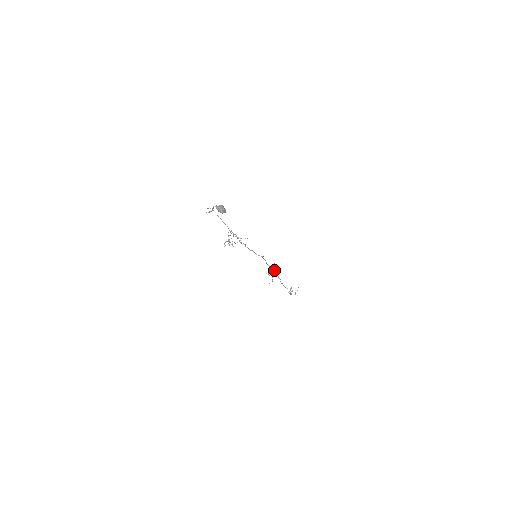
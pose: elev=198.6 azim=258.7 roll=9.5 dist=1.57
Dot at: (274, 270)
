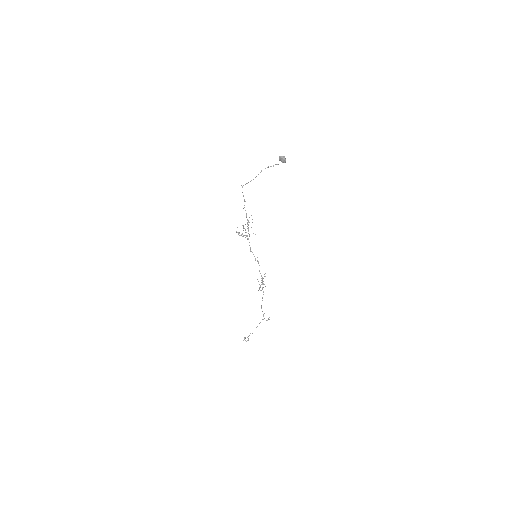
Dot at: (262, 281)
